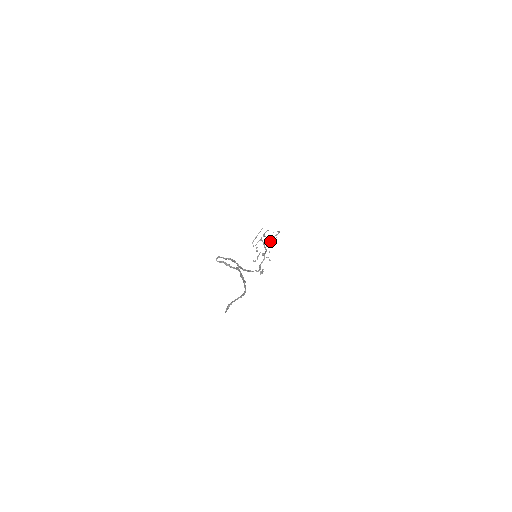
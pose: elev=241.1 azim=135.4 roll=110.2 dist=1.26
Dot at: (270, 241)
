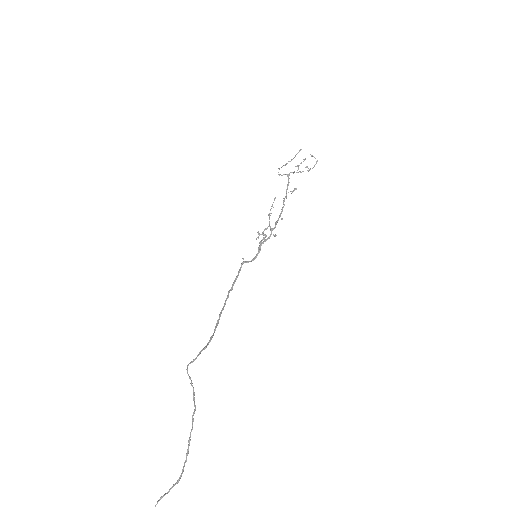
Dot at: (295, 188)
